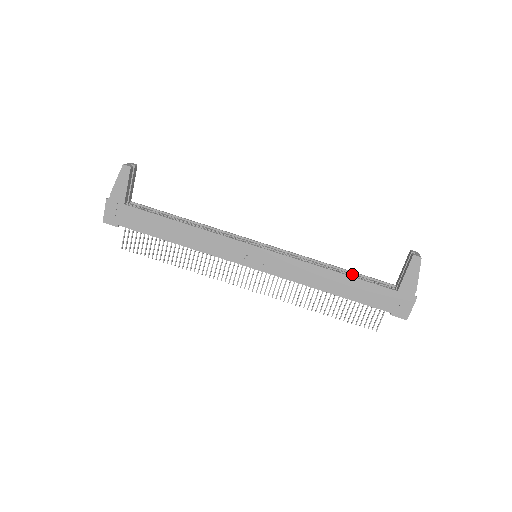
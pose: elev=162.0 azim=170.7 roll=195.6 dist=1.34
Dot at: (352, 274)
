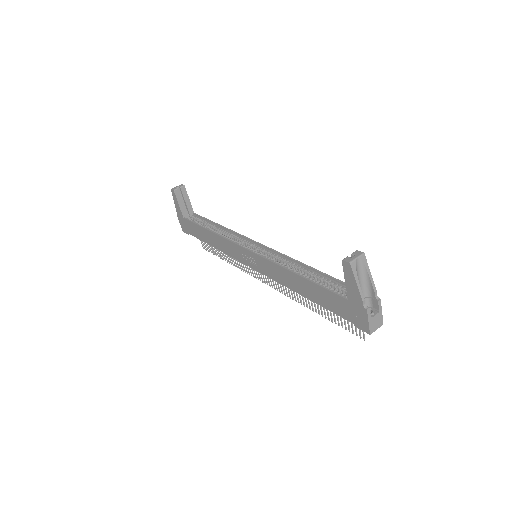
Dot at: (321, 276)
